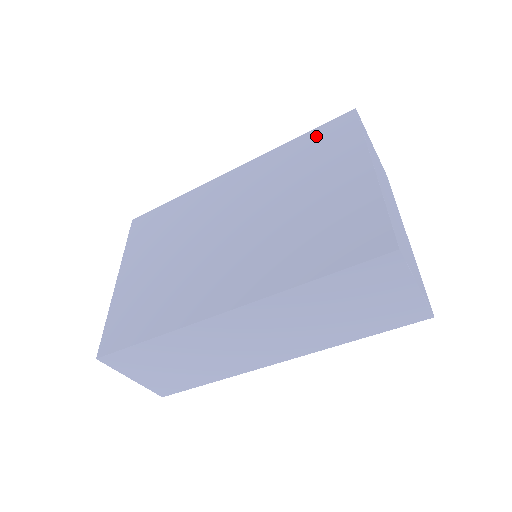
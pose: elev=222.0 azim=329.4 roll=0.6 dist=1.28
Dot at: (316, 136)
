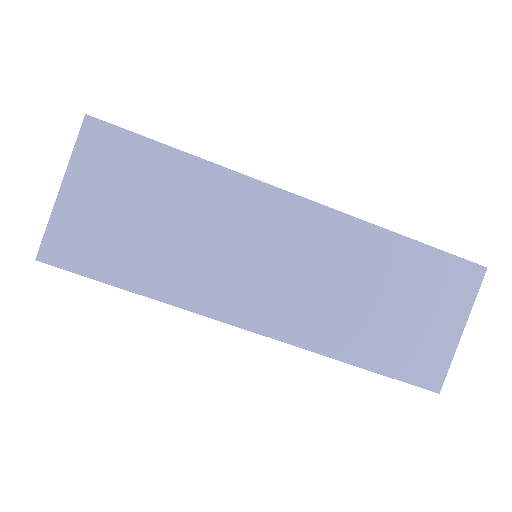
Dot at: occluded
